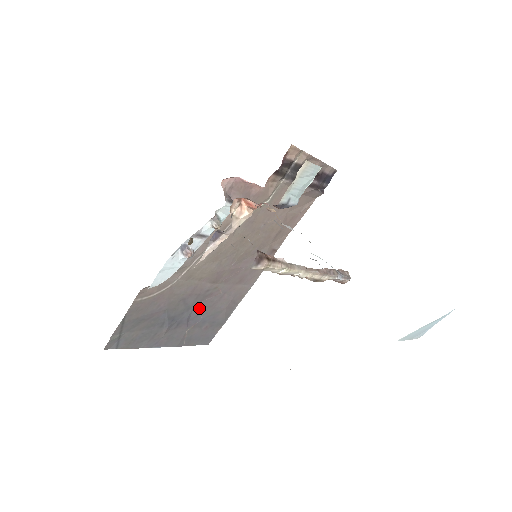
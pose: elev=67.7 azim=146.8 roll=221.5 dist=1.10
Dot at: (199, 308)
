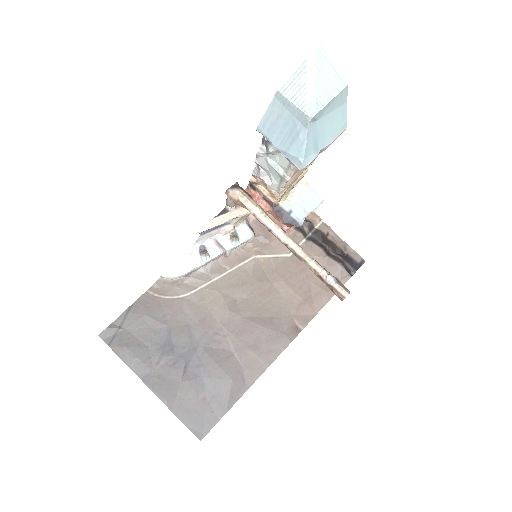
Dot at: (202, 355)
